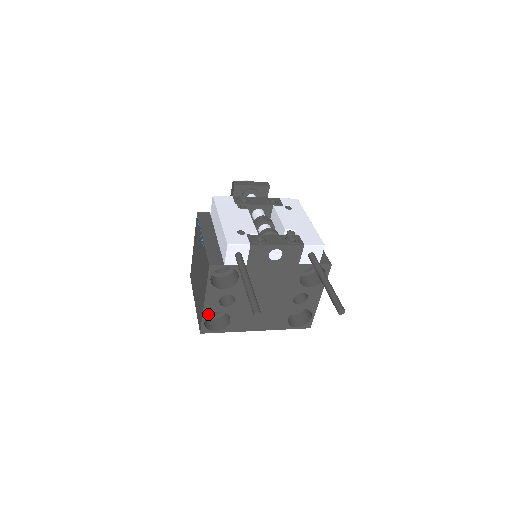
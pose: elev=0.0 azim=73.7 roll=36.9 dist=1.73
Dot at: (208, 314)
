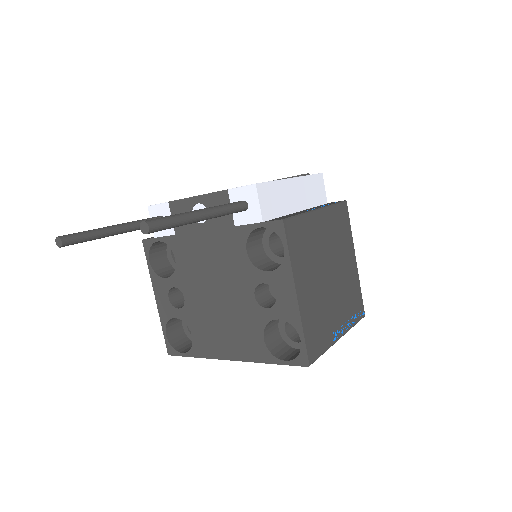
Dot at: (166, 321)
